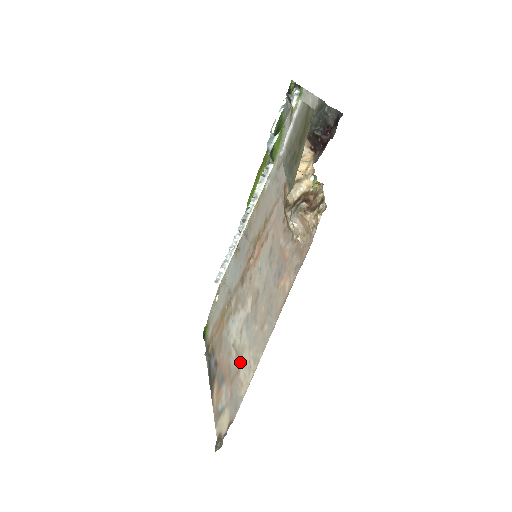
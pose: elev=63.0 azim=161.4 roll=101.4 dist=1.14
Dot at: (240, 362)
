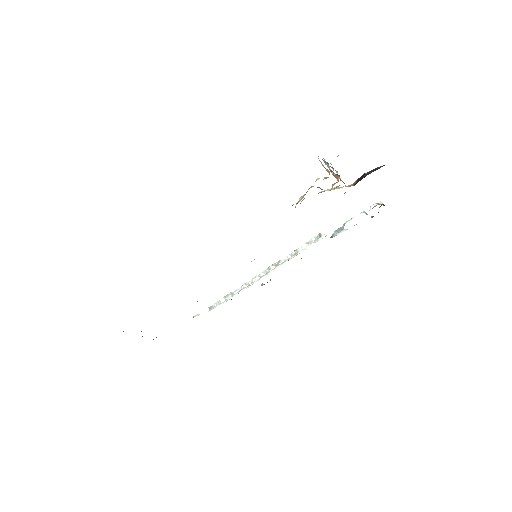
Dot at: occluded
